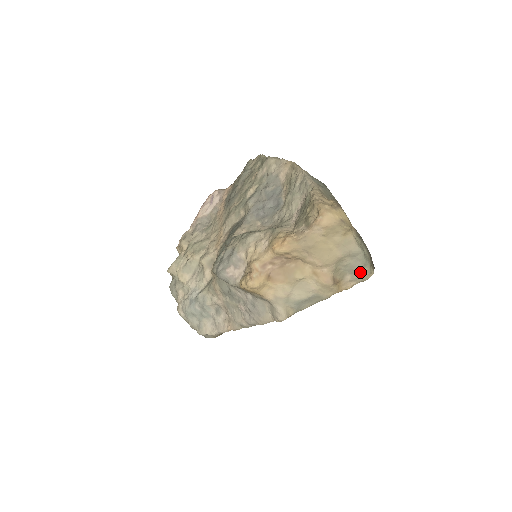
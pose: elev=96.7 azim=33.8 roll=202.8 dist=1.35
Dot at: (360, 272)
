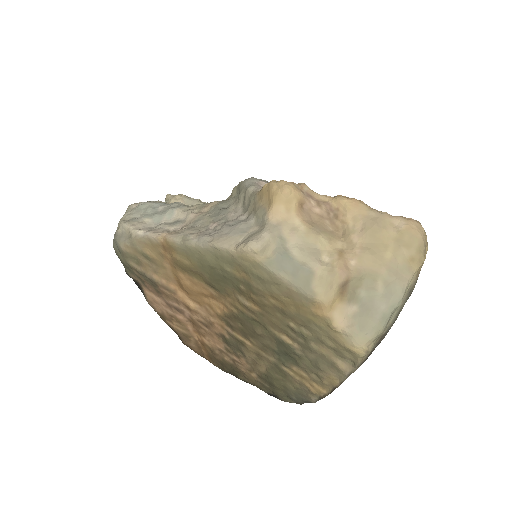
Dot at: (368, 322)
